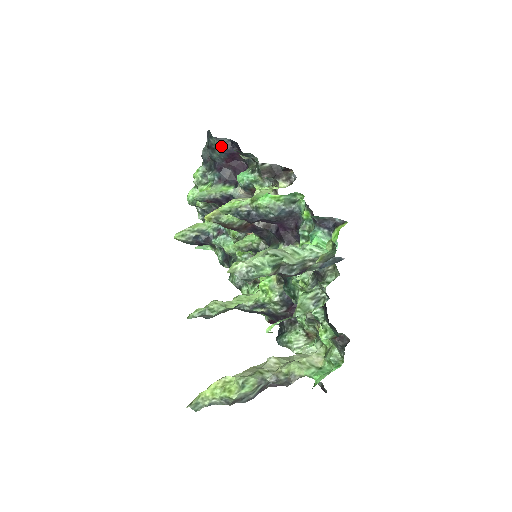
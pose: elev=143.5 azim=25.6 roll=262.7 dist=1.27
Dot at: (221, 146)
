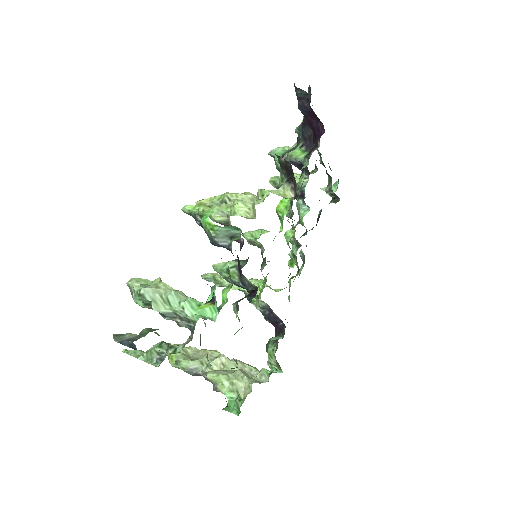
Dot at: (299, 99)
